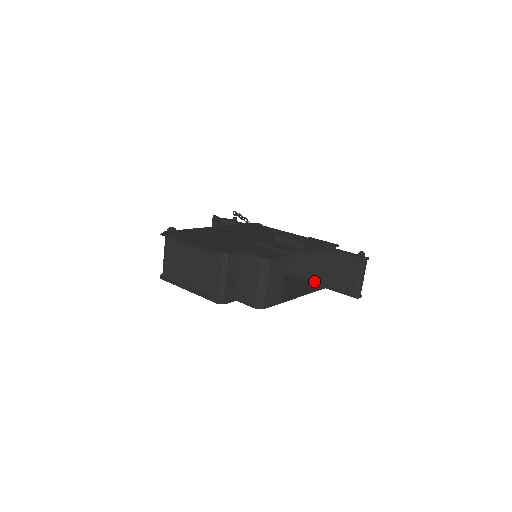
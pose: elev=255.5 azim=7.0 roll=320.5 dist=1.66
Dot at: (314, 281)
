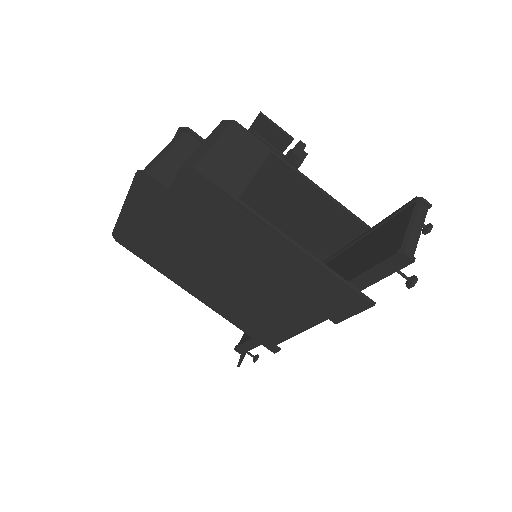
Dot at: occluded
